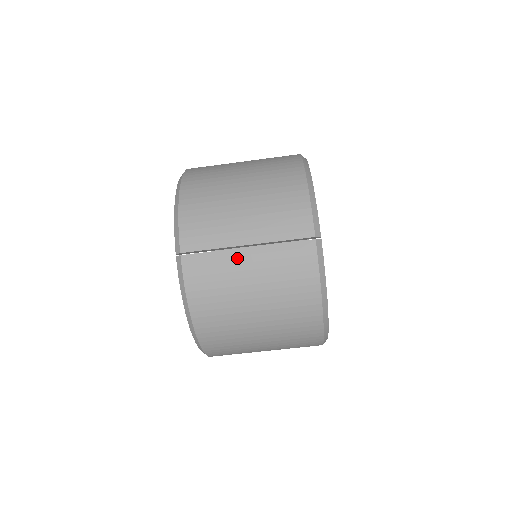
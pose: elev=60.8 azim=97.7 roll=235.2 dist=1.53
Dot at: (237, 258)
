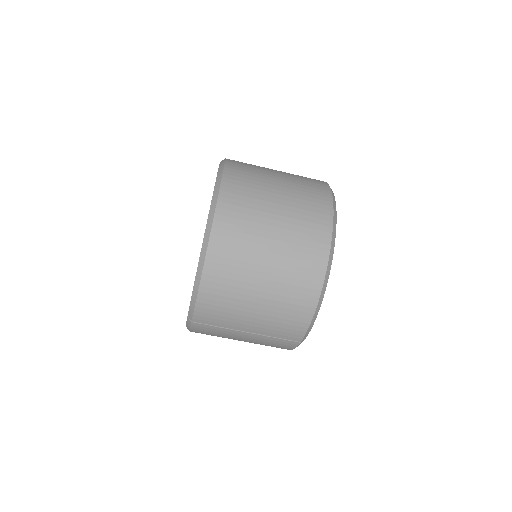
Dot at: (236, 334)
